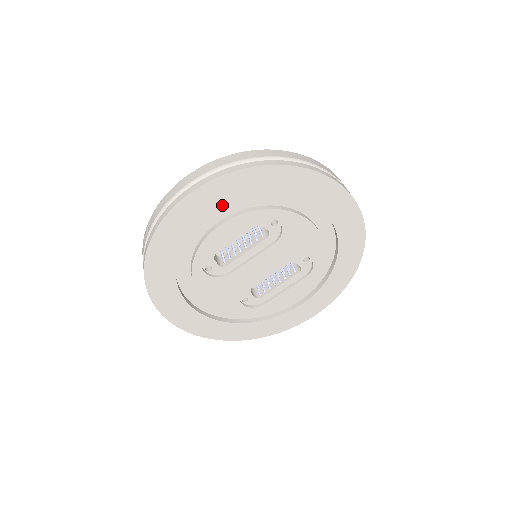
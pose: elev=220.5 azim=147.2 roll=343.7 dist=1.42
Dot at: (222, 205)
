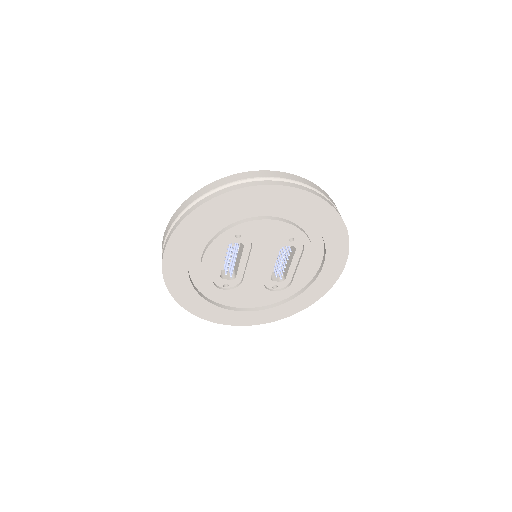
Dot at: (189, 251)
